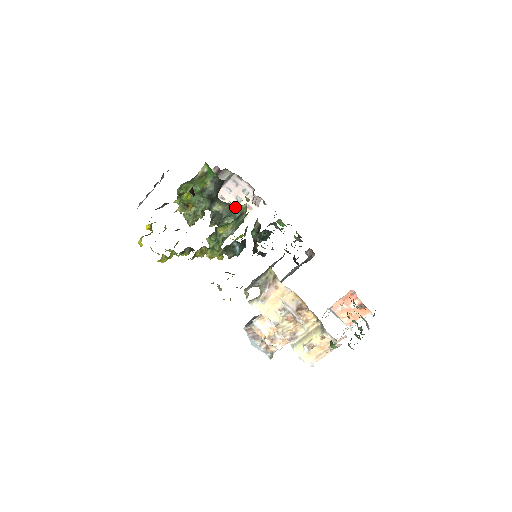
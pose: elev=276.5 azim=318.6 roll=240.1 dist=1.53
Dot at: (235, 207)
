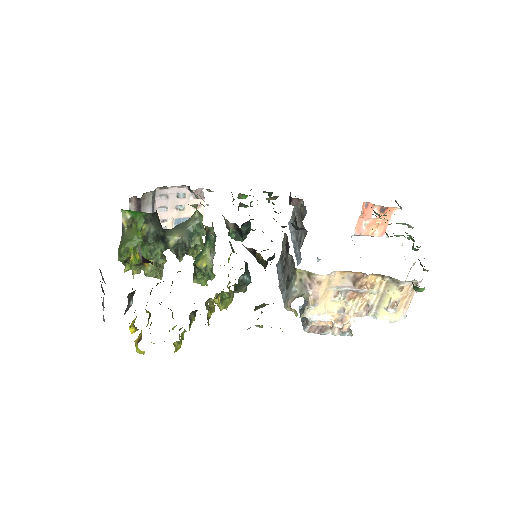
Dot at: (189, 224)
